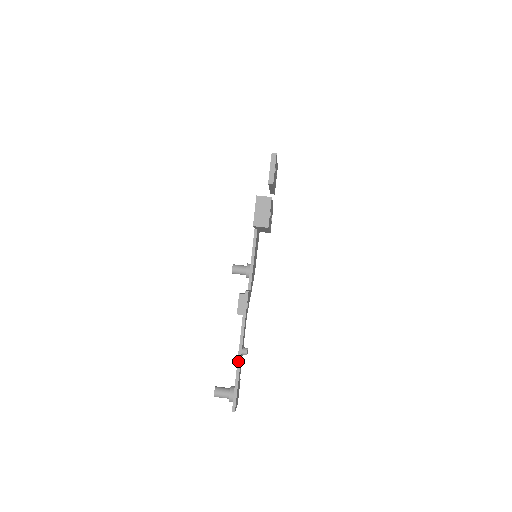
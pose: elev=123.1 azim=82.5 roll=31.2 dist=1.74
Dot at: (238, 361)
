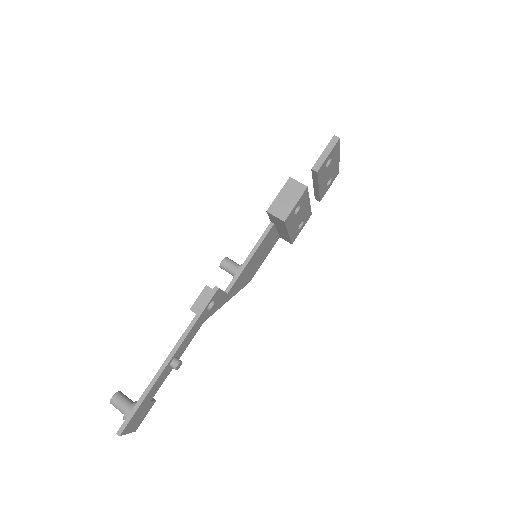
Dot at: (159, 370)
